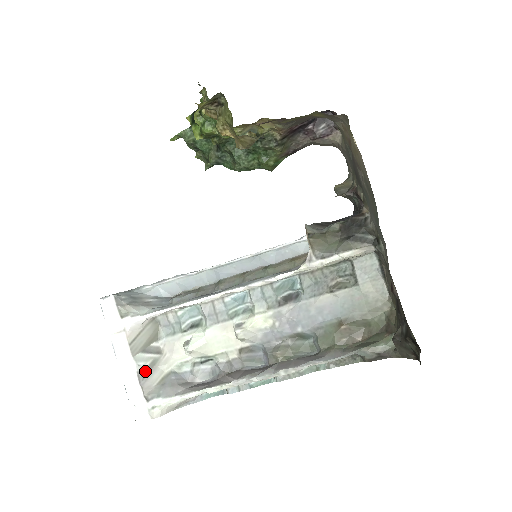
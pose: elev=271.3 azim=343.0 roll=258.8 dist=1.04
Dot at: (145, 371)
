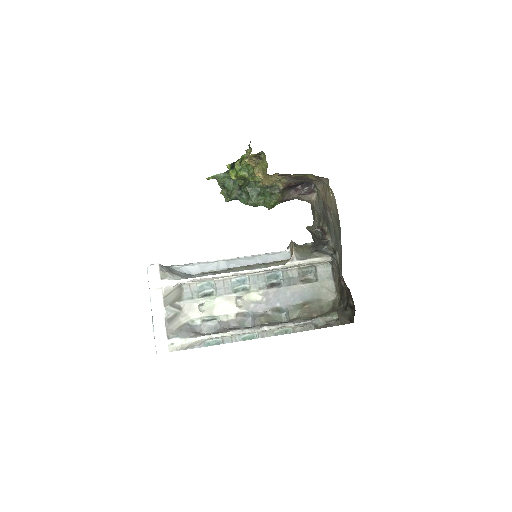
Dot at: (170, 318)
